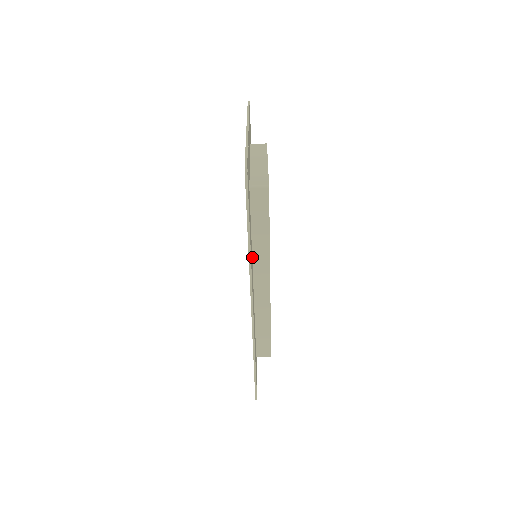
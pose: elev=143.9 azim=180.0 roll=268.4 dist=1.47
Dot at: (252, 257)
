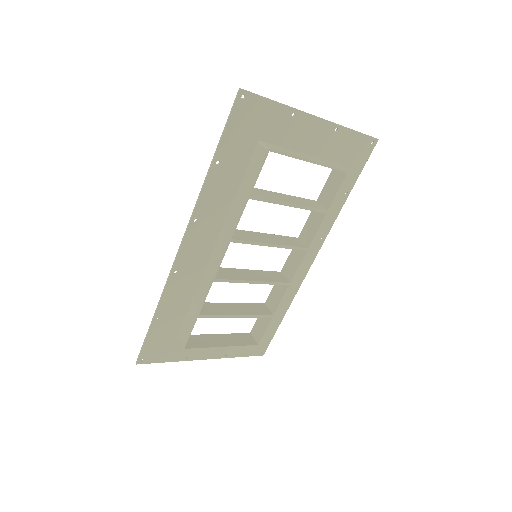
Dot at: (226, 219)
